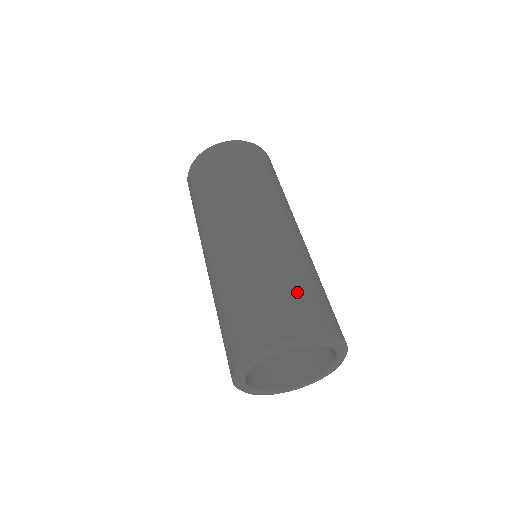
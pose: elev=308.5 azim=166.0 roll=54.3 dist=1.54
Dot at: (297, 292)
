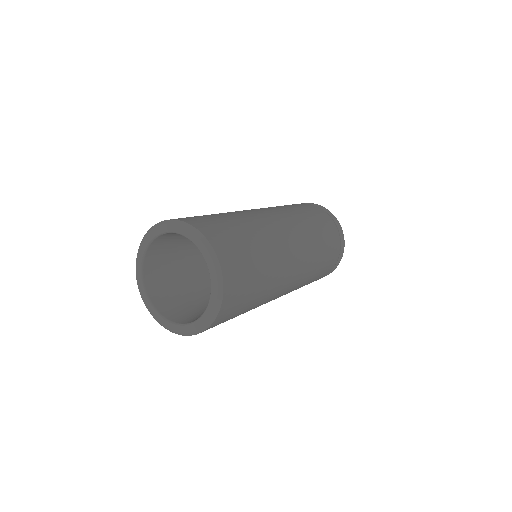
Dot at: (213, 217)
